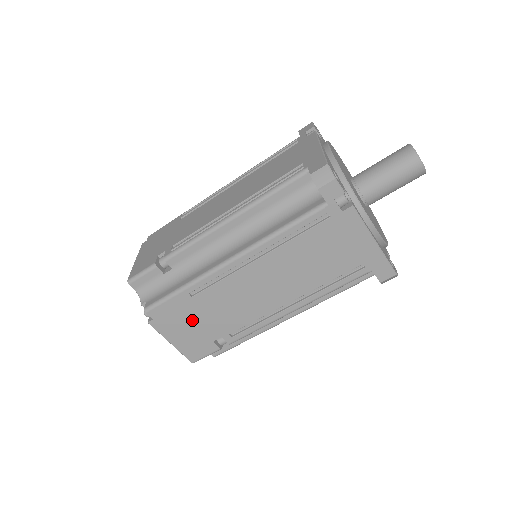
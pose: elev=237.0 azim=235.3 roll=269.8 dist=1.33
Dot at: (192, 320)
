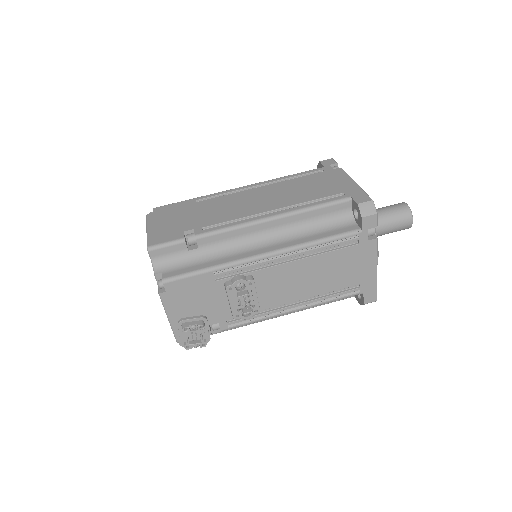
Dot at: (182, 216)
